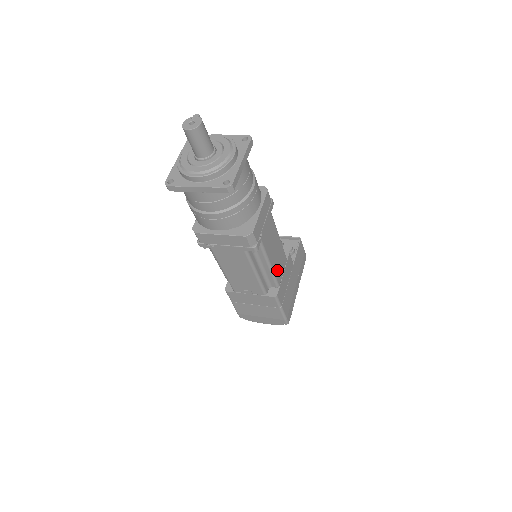
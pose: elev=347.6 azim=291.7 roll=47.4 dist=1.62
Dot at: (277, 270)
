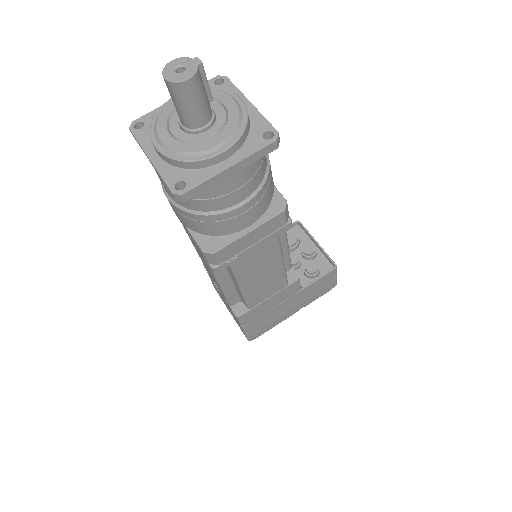
Dot at: (255, 294)
